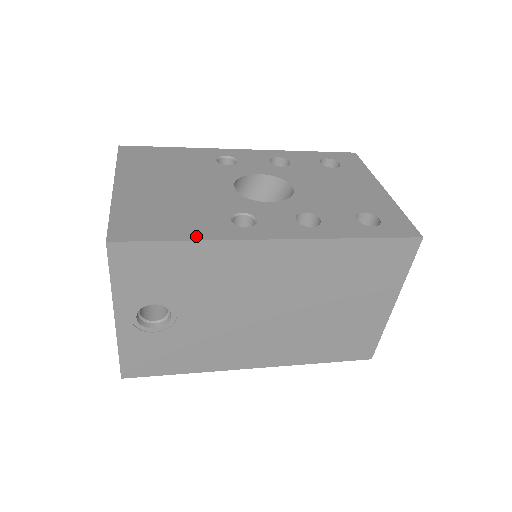
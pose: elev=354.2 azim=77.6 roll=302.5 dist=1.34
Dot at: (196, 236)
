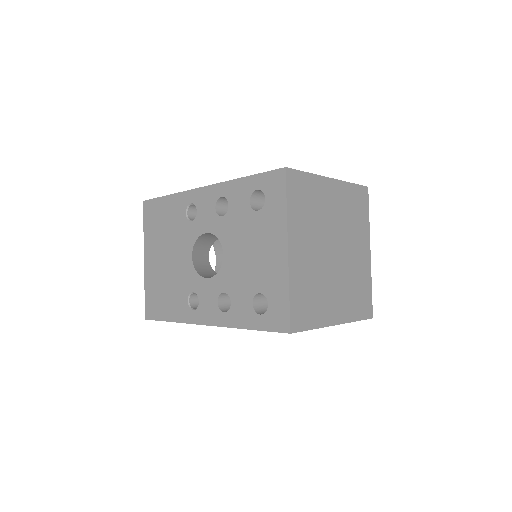
Dot at: (173, 318)
